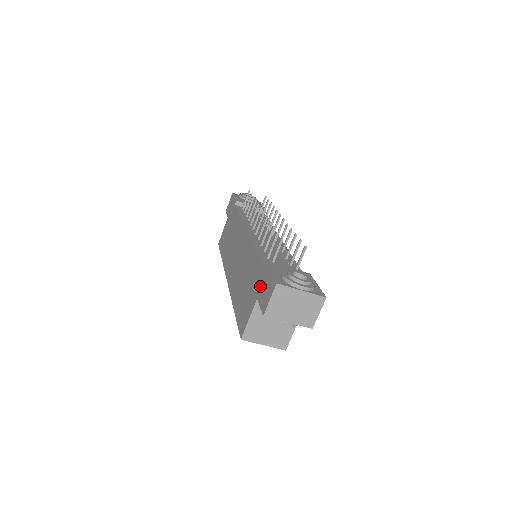
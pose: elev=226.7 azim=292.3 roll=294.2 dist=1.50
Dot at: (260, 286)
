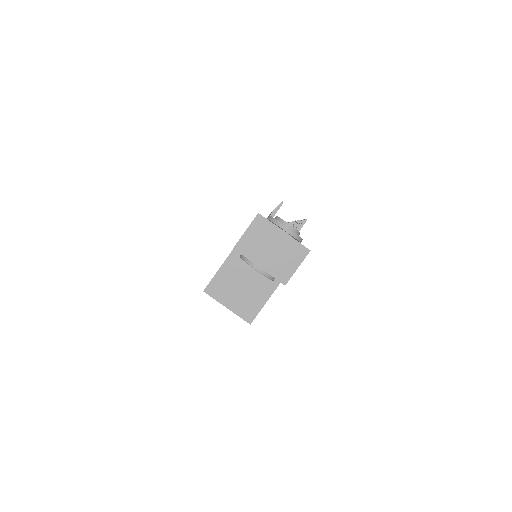
Dot at: occluded
